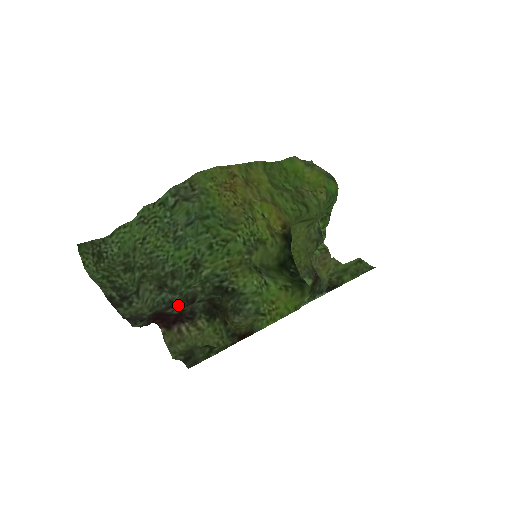
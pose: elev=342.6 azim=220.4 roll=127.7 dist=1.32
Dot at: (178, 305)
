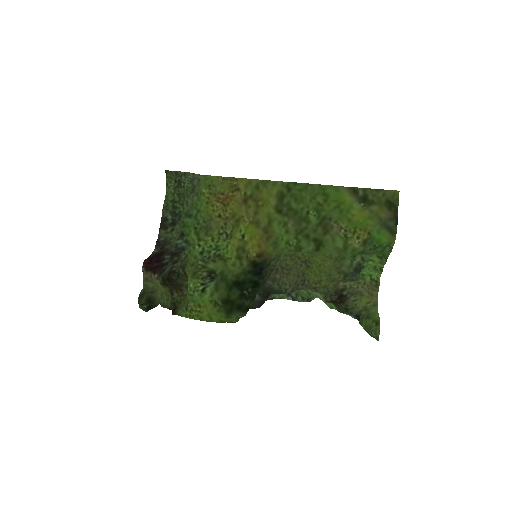
Dot at: (174, 257)
